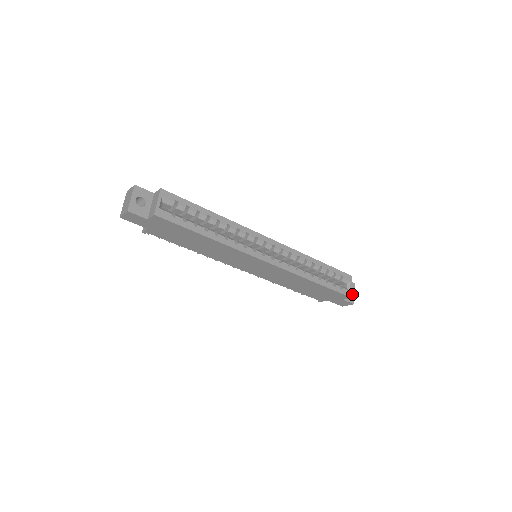
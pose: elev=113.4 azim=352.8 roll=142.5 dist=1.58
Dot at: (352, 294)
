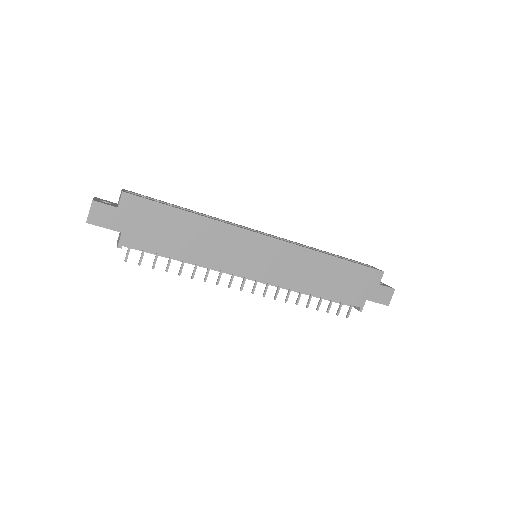
Dot at: occluded
